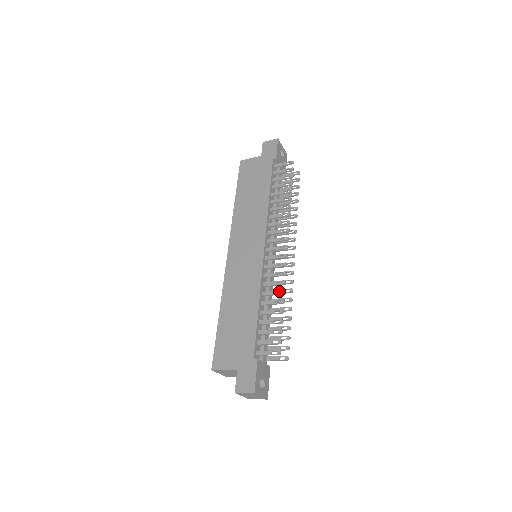
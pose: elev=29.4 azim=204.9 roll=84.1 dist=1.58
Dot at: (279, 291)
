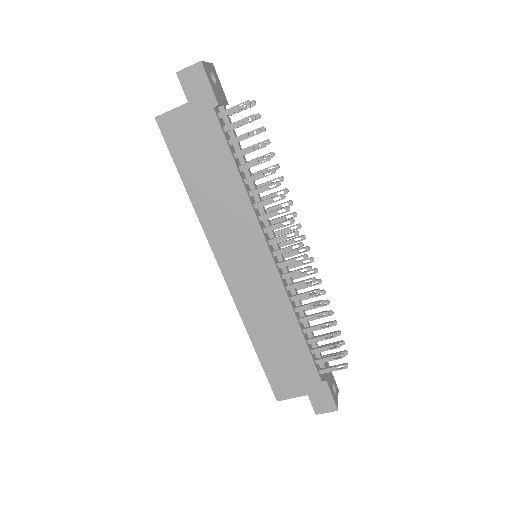
Dot at: (316, 302)
